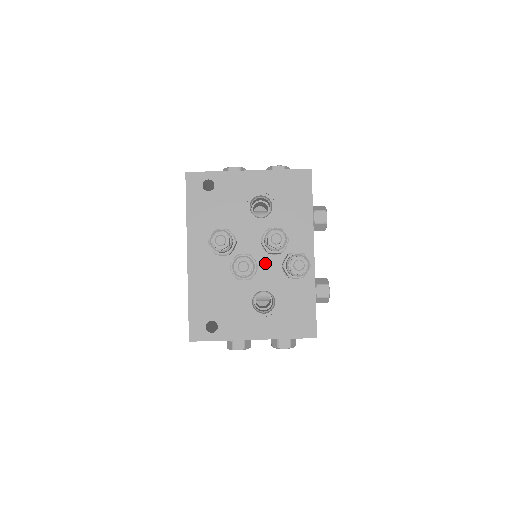
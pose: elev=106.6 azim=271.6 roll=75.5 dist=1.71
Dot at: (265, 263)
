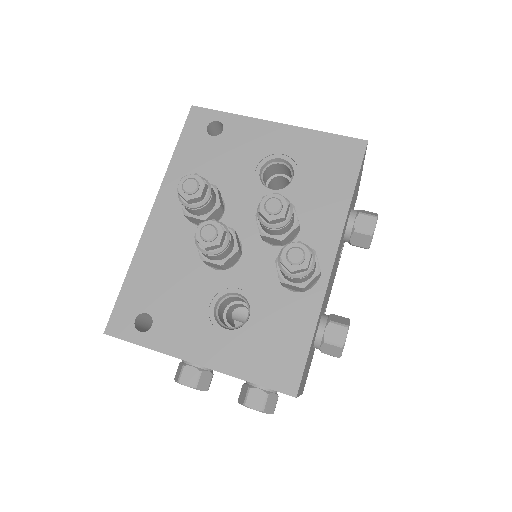
Dot at: (254, 253)
